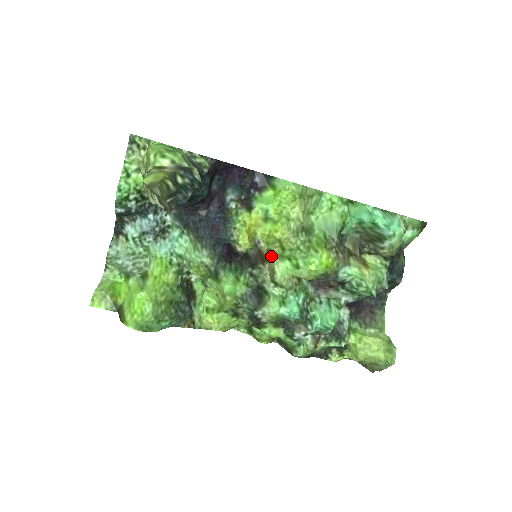
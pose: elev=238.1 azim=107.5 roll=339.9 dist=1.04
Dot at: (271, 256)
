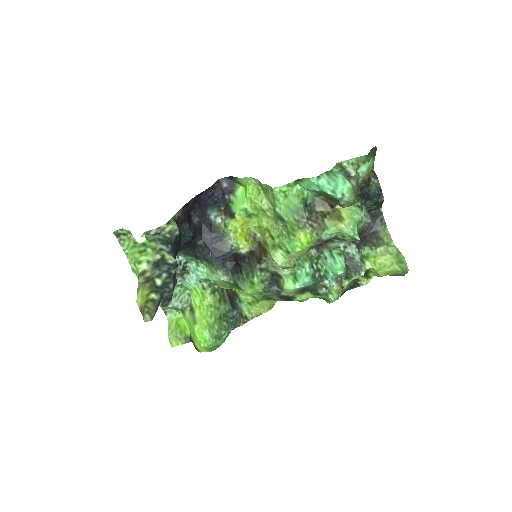
Dot at: (267, 248)
